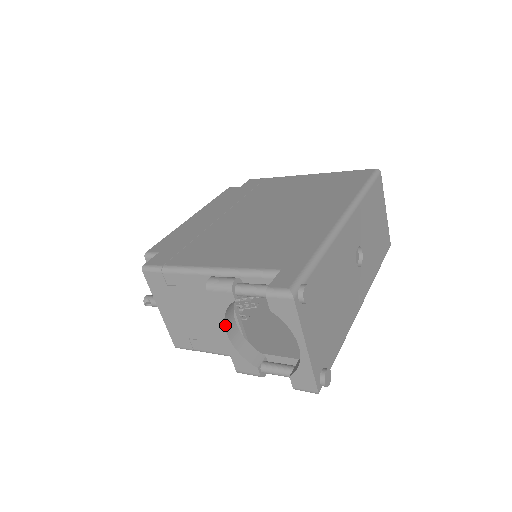
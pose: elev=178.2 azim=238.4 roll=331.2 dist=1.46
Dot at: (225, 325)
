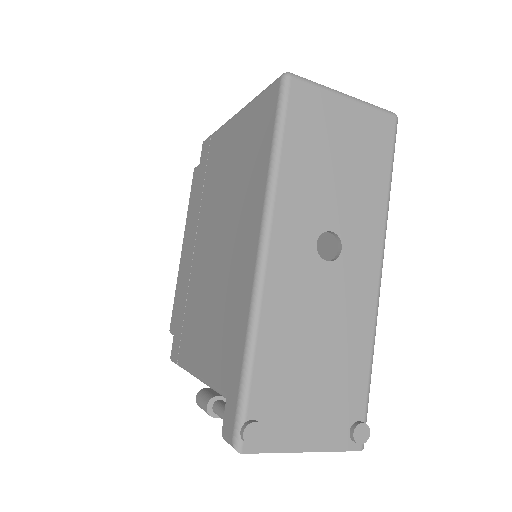
Dot at: occluded
